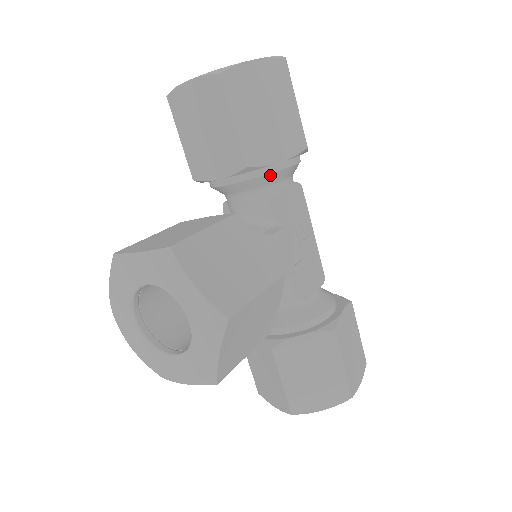
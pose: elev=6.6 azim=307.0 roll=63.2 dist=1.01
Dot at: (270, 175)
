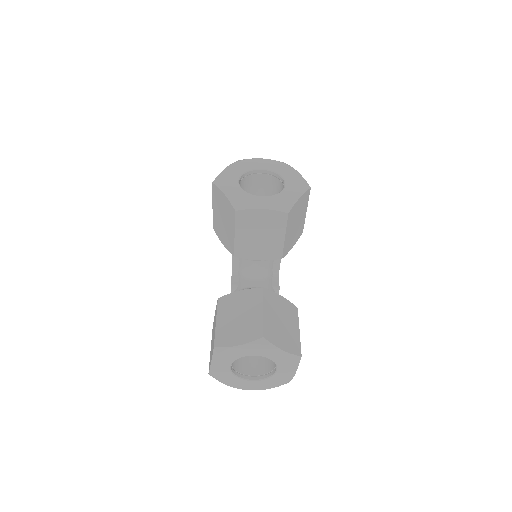
Dot at: occluded
